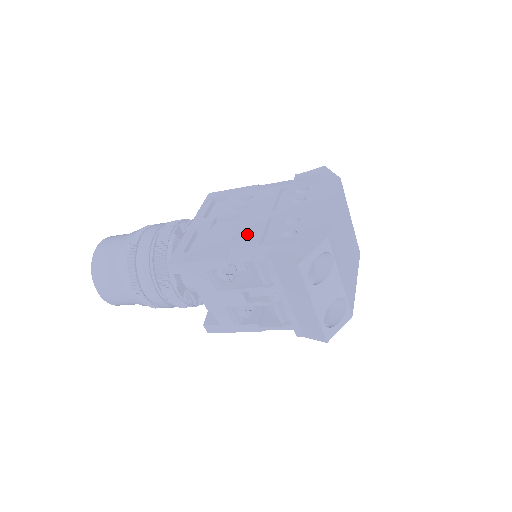
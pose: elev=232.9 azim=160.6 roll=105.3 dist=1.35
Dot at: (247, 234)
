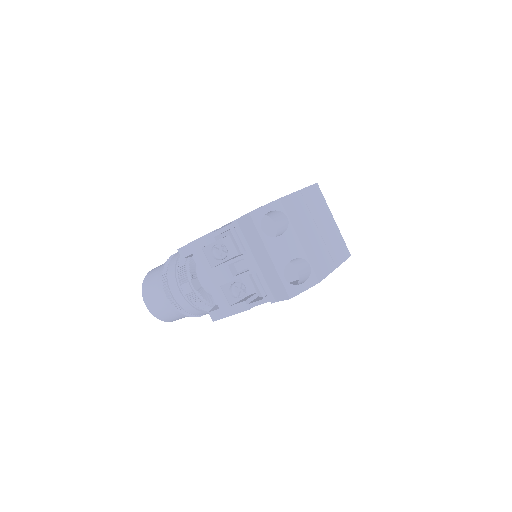
Dot at: occluded
